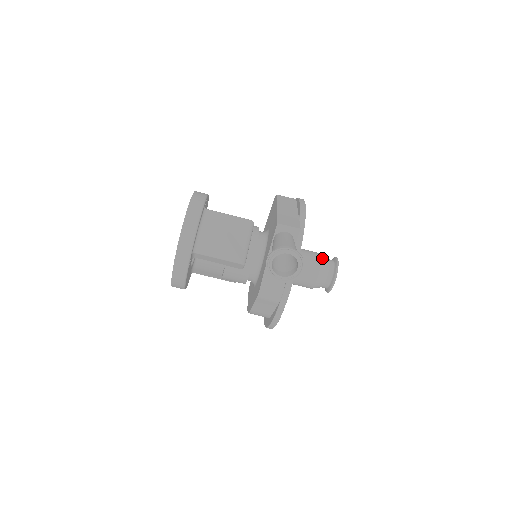
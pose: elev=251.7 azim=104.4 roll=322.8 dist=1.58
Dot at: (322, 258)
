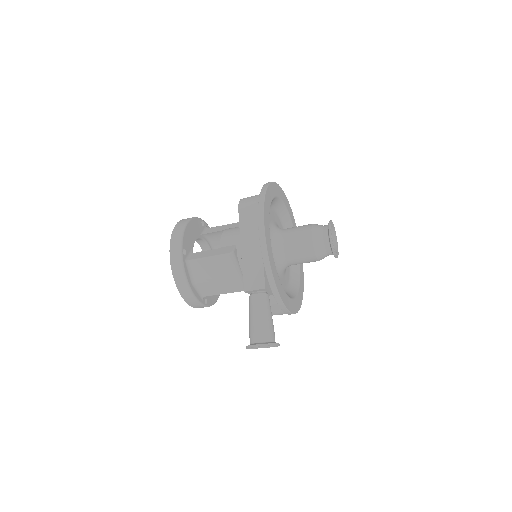
Dot at: (314, 242)
